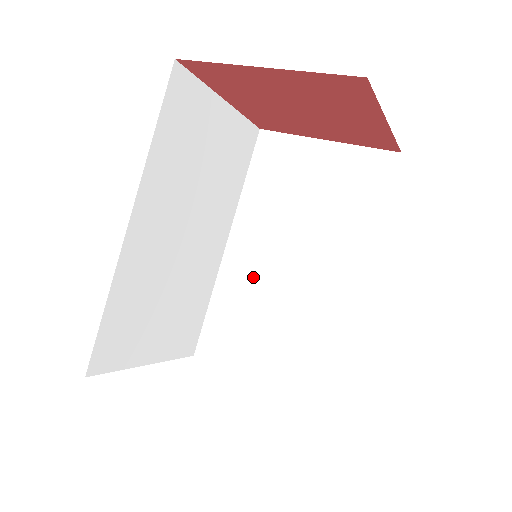
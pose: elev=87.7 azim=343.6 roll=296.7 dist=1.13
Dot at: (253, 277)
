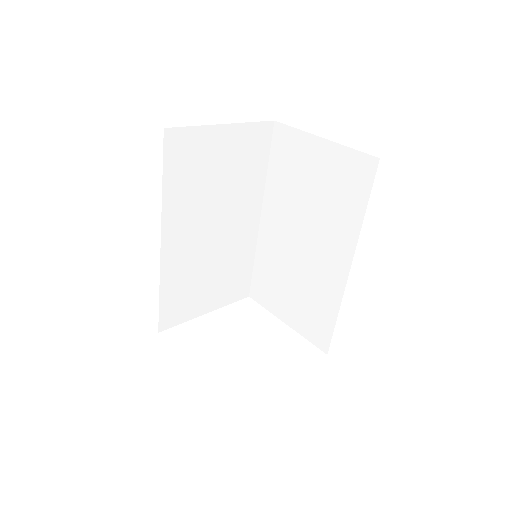
Dot at: (279, 247)
